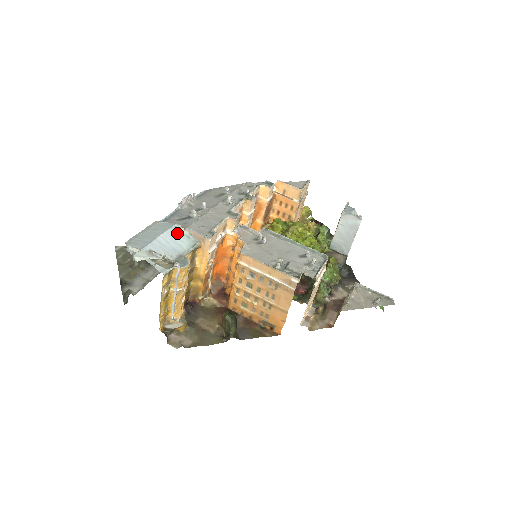
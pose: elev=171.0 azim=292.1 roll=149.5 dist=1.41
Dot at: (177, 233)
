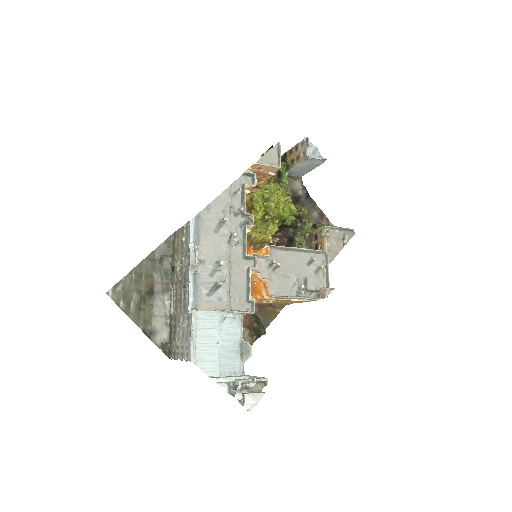
Dot at: (226, 323)
